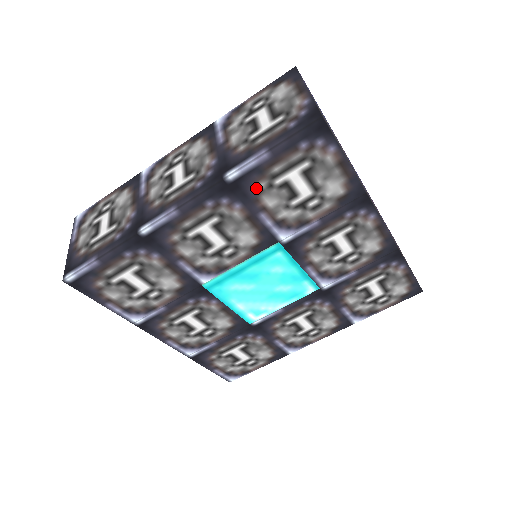
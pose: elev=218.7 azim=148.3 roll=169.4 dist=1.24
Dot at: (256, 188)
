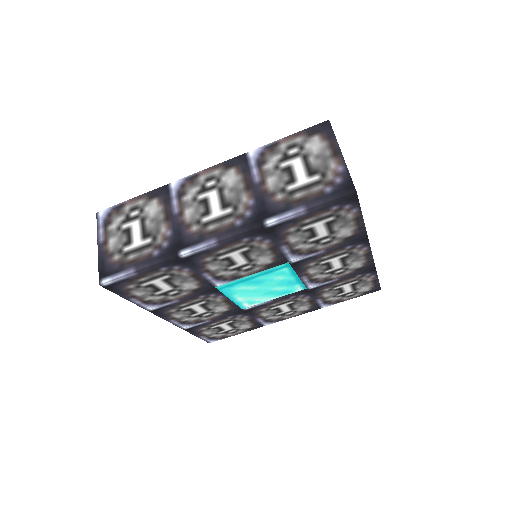
Dot at: (286, 231)
